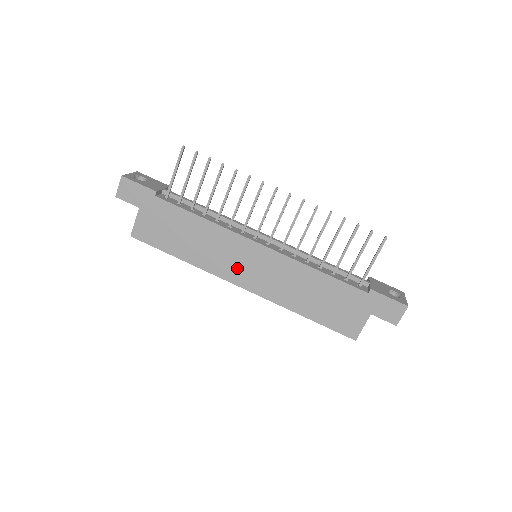
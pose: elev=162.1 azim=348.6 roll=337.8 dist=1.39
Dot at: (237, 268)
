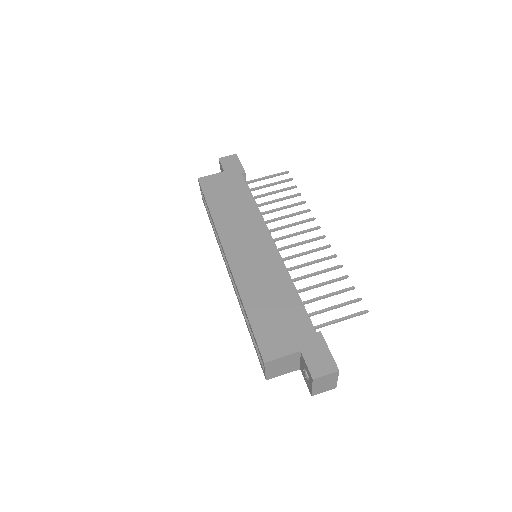
Dot at: (239, 242)
